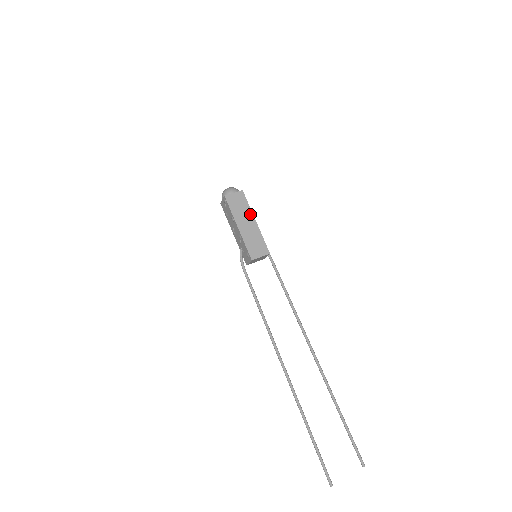
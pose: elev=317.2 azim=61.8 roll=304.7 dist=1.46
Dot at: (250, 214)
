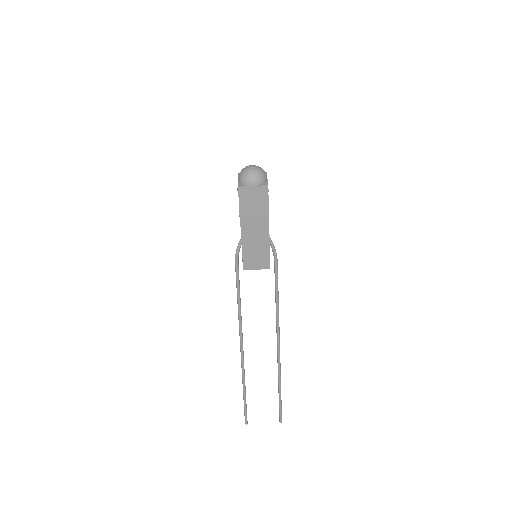
Dot at: (265, 219)
